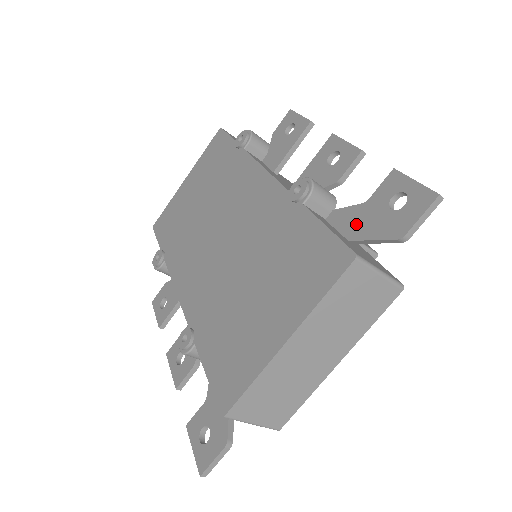
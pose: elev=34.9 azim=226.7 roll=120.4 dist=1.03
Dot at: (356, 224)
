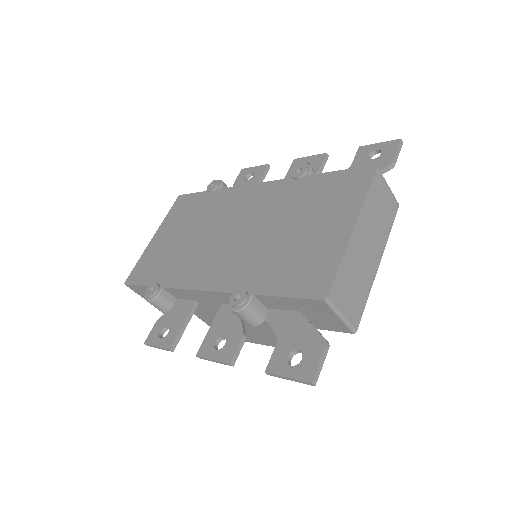
Dot at: occluded
